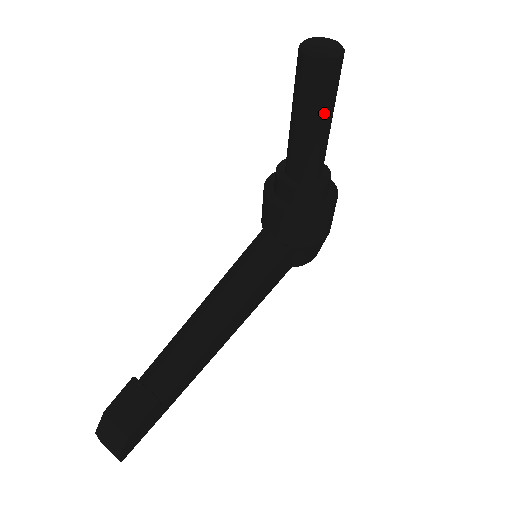
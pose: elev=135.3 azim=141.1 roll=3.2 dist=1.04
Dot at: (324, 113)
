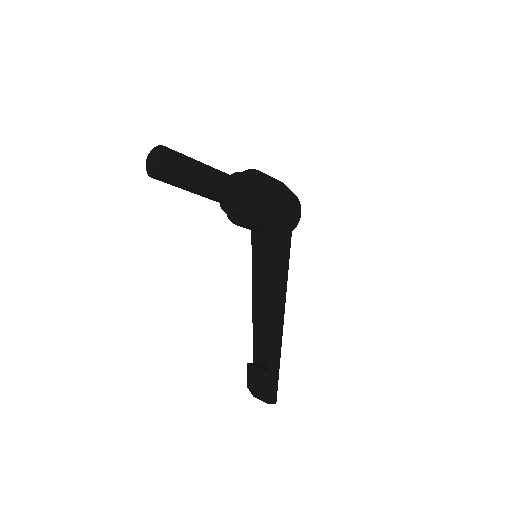
Dot at: (197, 182)
